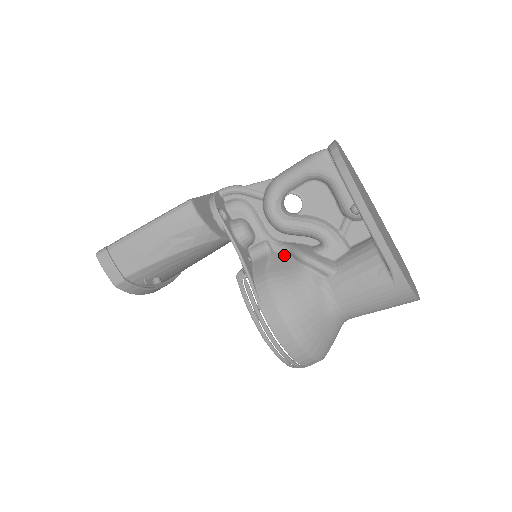
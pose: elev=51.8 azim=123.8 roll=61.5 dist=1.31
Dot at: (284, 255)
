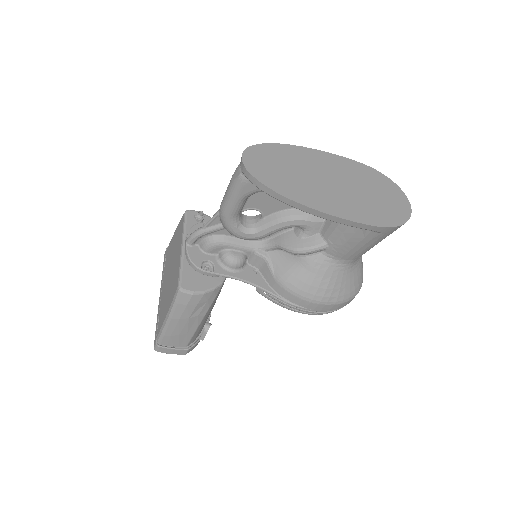
Dot at: (277, 252)
